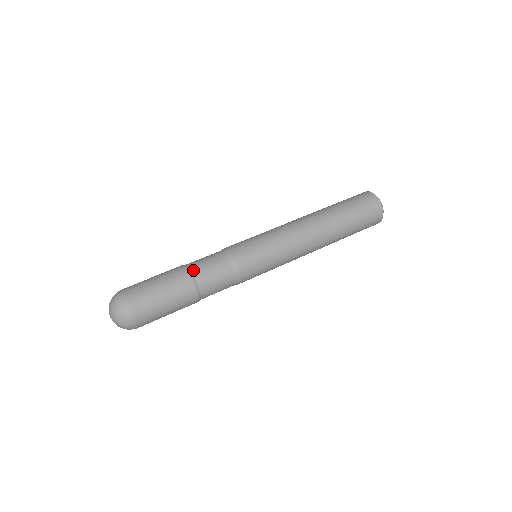
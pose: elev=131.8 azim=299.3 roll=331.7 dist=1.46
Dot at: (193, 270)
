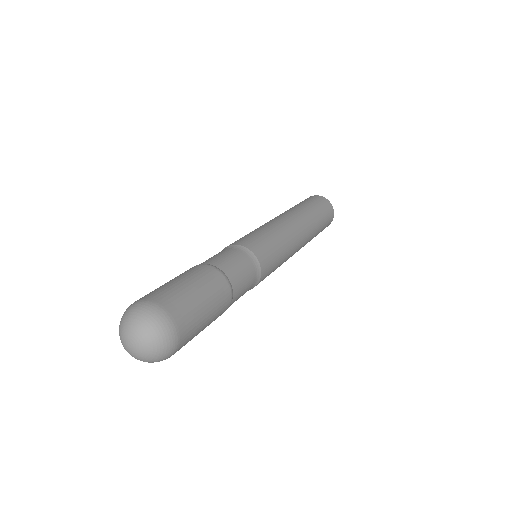
Dot at: (228, 274)
